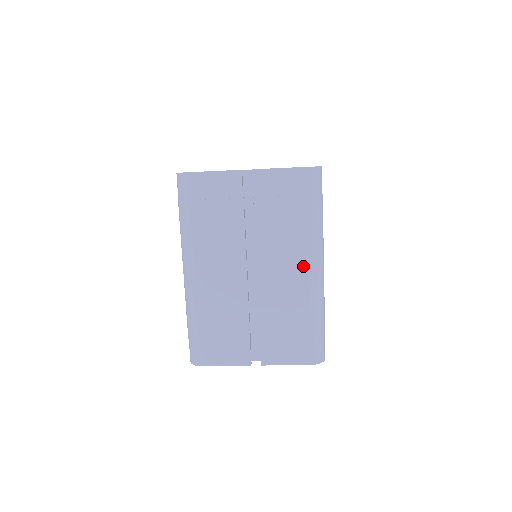
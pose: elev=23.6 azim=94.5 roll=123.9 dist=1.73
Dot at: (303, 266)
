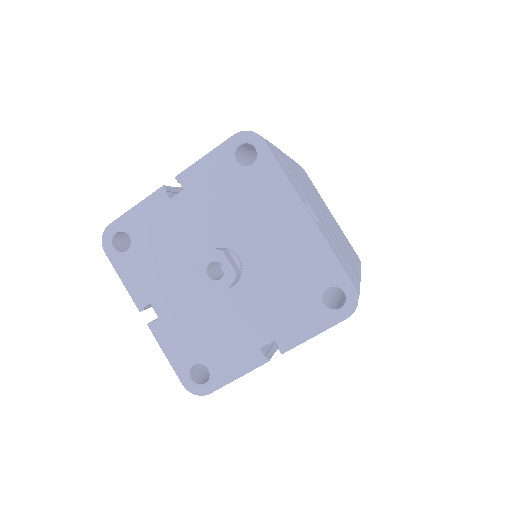
Dot at: occluded
